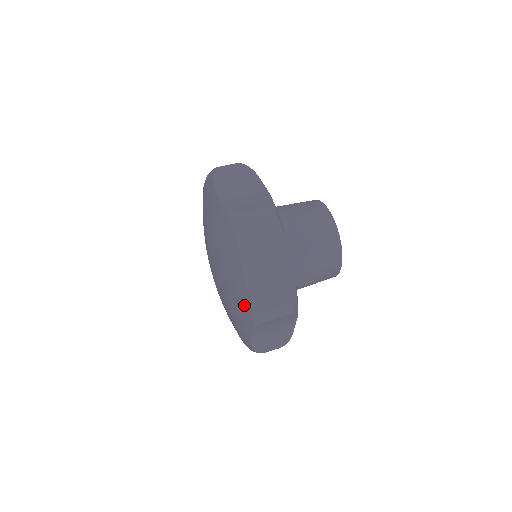
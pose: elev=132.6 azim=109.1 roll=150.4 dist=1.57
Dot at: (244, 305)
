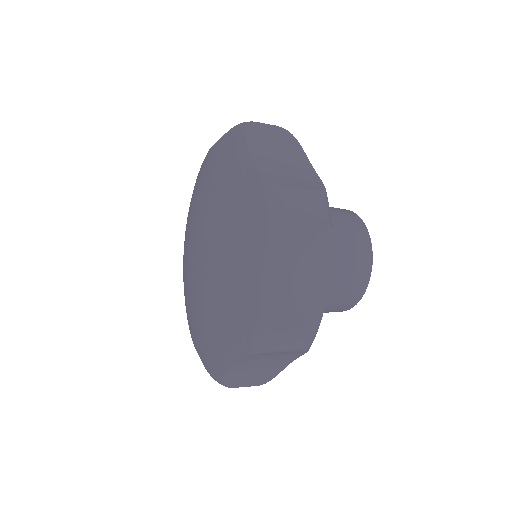
Dot at: (252, 208)
